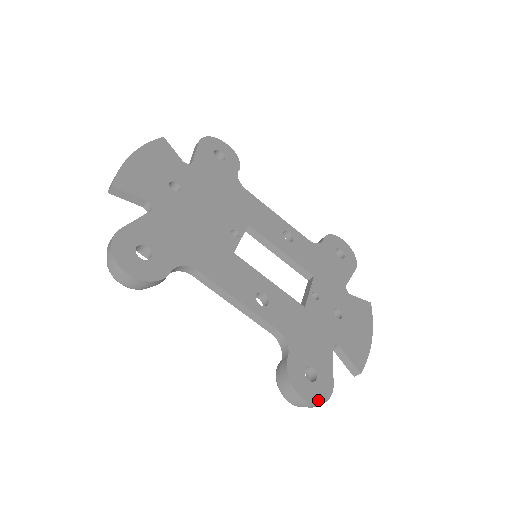
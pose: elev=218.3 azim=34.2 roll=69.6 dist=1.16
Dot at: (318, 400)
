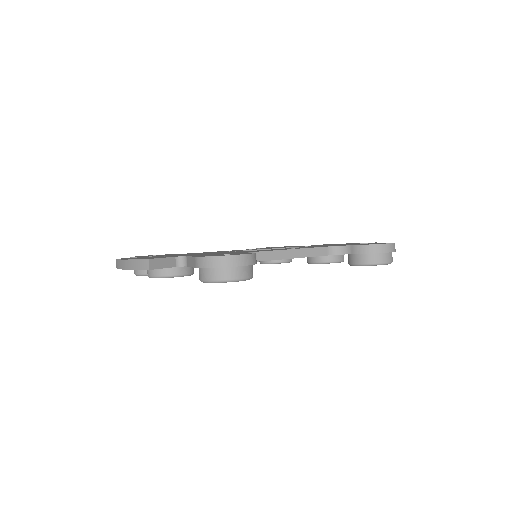
Dot at: occluded
